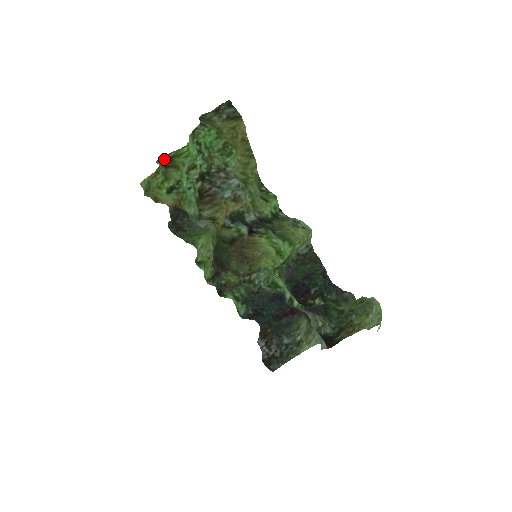
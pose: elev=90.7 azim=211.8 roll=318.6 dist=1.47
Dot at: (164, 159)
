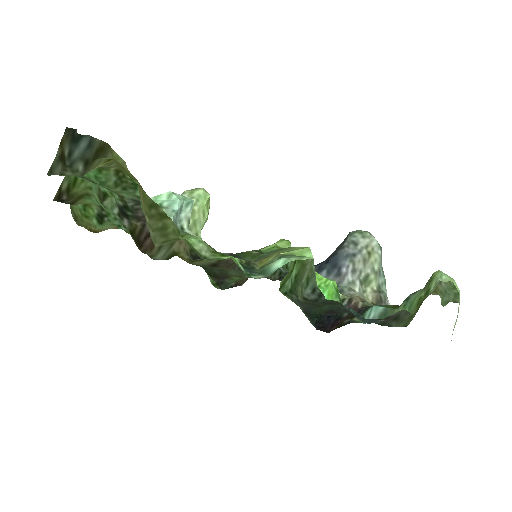
Dot at: (60, 199)
